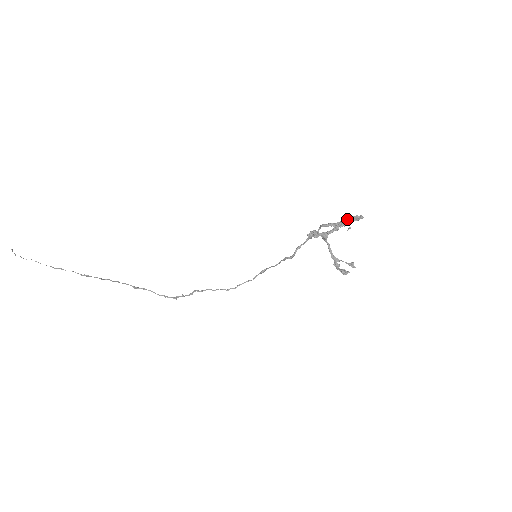
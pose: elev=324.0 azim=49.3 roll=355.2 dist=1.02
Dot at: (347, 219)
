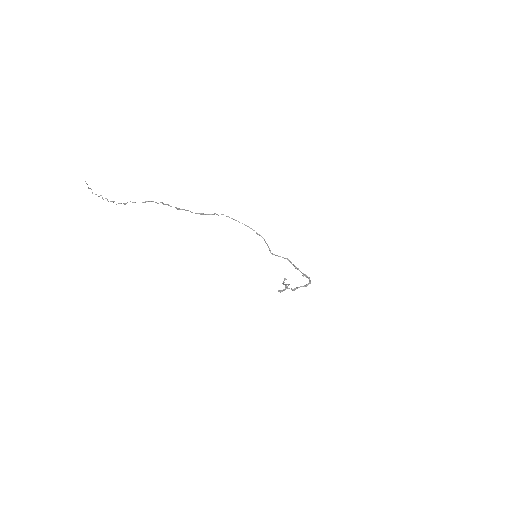
Dot at: (306, 277)
